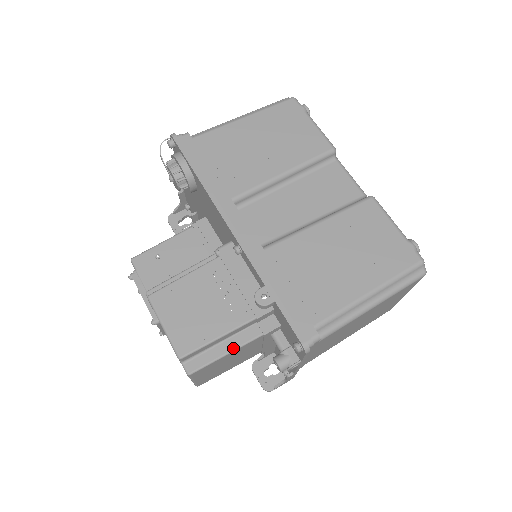
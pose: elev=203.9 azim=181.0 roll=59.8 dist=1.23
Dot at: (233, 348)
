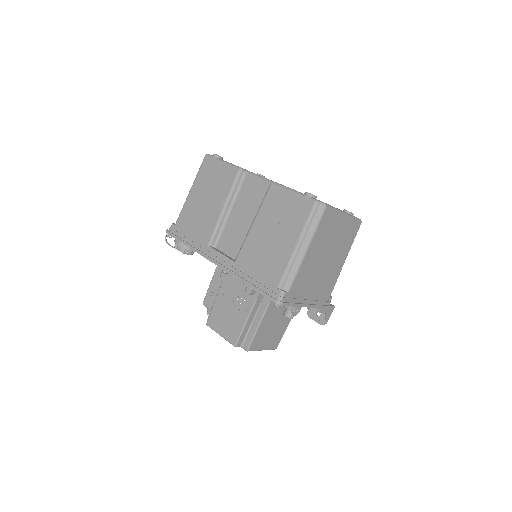
Dot at: (258, 323)
